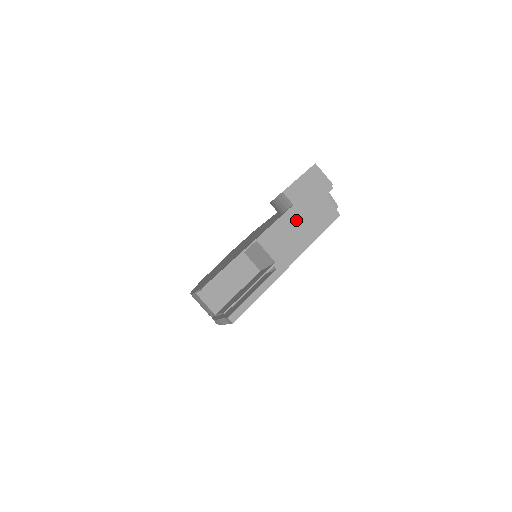
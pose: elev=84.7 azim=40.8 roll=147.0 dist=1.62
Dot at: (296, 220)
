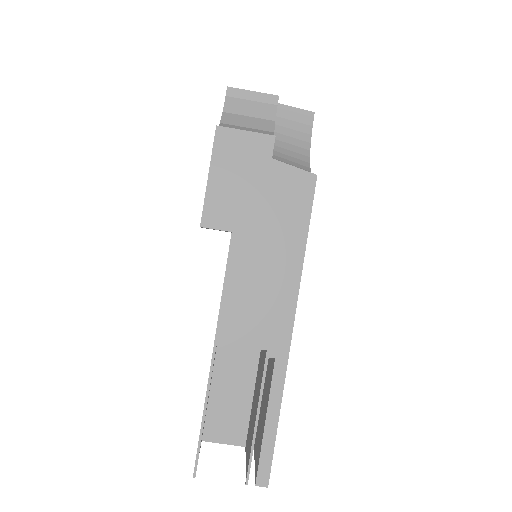
Dot at: (252, 254)
